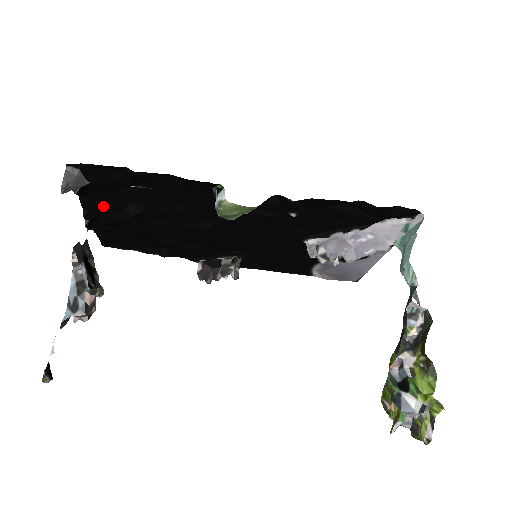
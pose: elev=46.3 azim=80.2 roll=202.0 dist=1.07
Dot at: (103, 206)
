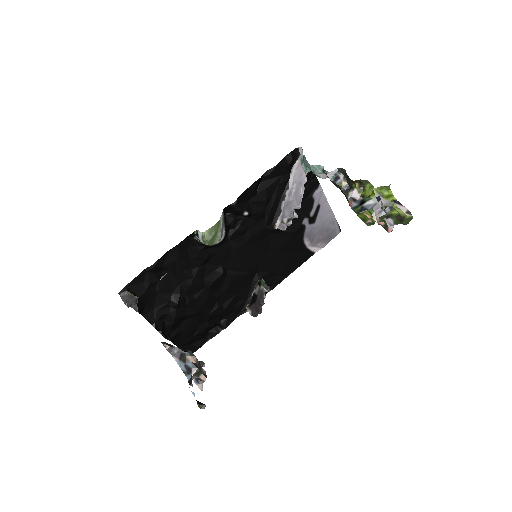
Dot at: (159, 312)
